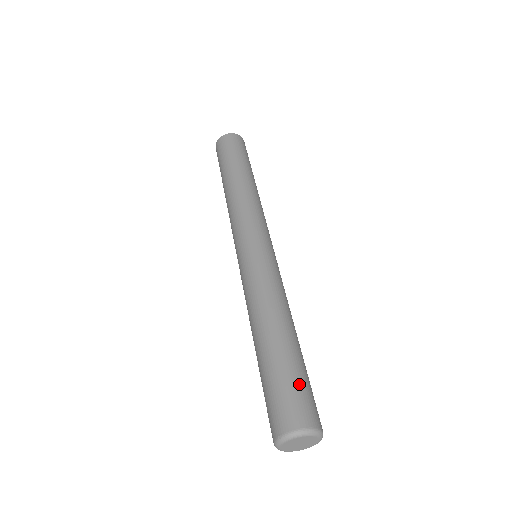
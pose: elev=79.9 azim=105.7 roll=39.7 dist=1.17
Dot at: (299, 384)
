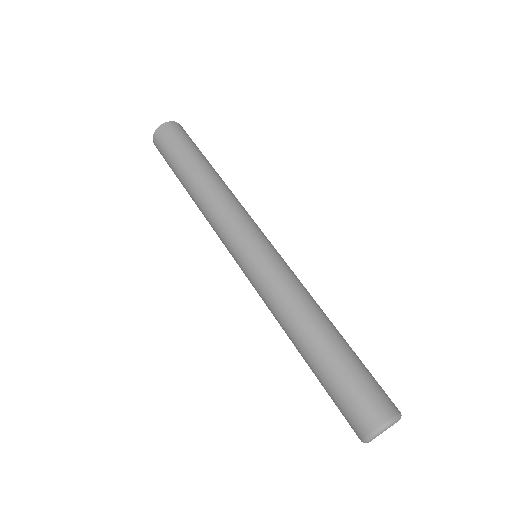
Dot at: (363, 379)
